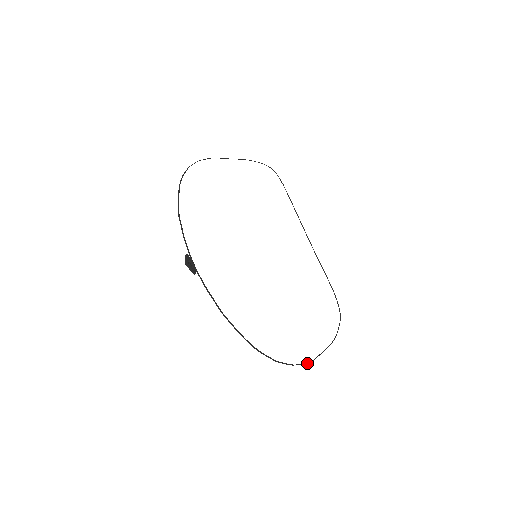
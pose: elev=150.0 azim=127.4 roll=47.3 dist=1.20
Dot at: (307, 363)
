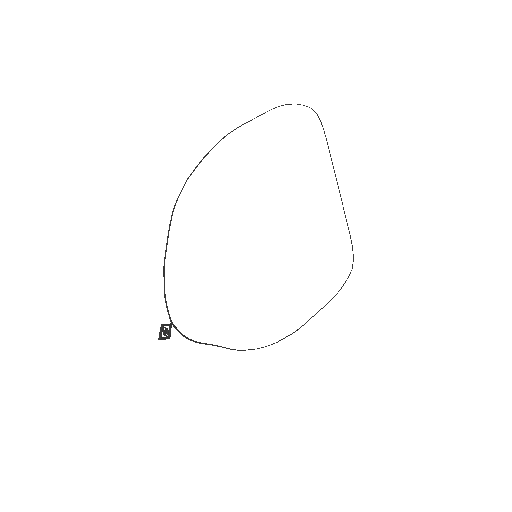
Dot at: (294, 332)
